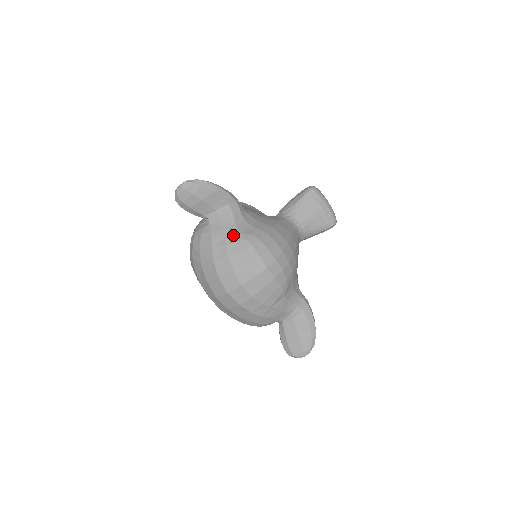
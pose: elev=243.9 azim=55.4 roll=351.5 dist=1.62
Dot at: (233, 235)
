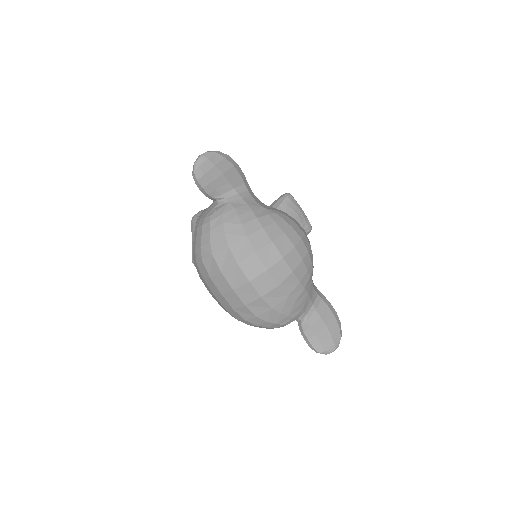
Dot at: (259, 210)
